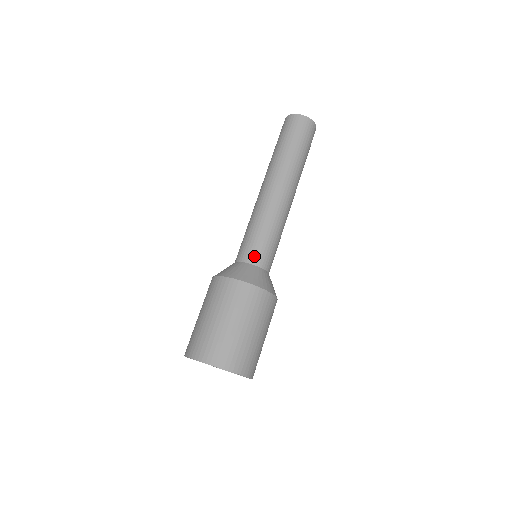
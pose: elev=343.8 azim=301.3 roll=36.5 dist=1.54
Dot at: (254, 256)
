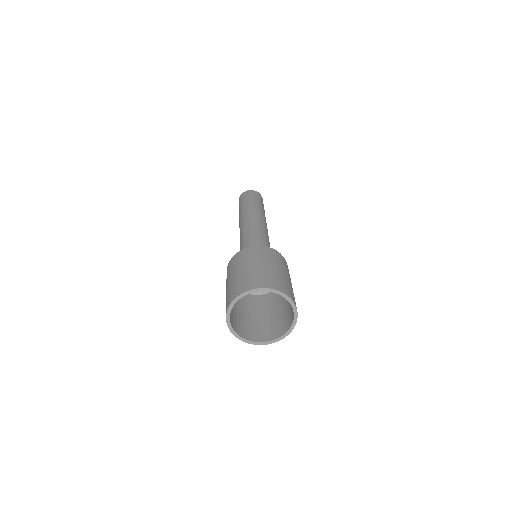
Dot at: occluded
